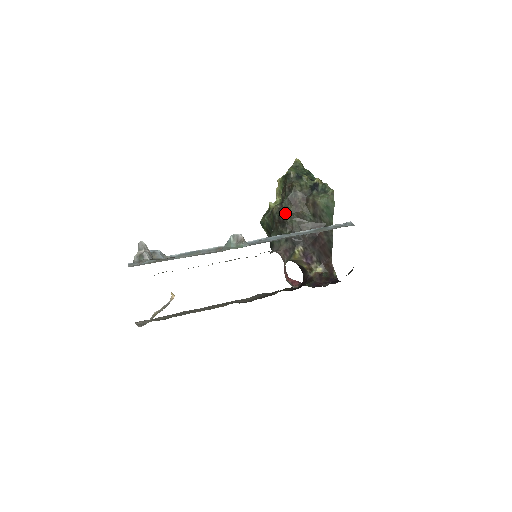
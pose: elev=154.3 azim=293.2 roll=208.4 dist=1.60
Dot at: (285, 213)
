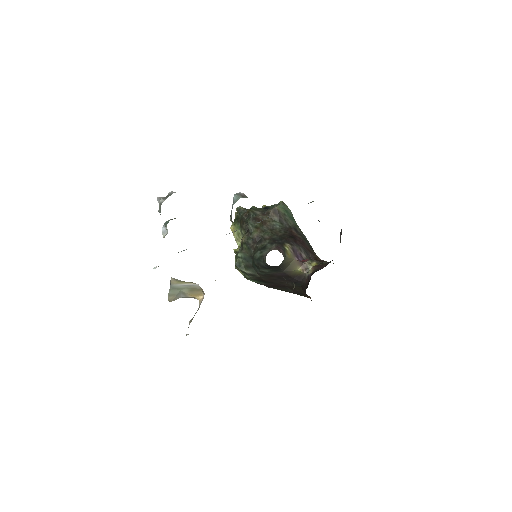
Dot at: (256, 231)
